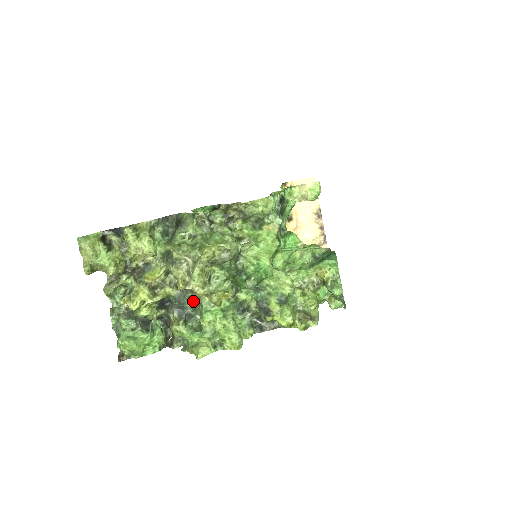
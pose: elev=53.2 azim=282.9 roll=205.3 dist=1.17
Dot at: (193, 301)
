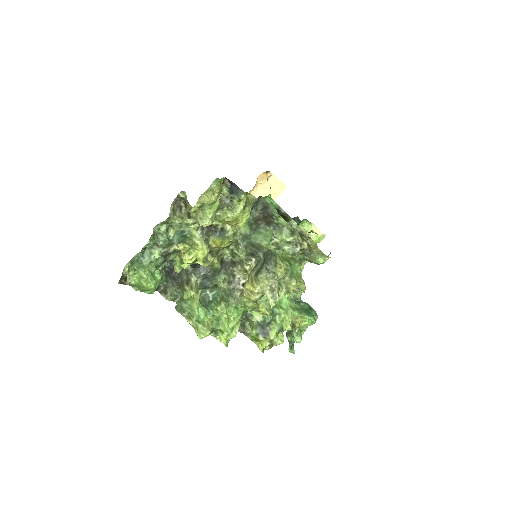
Dot at: (228, 287)
